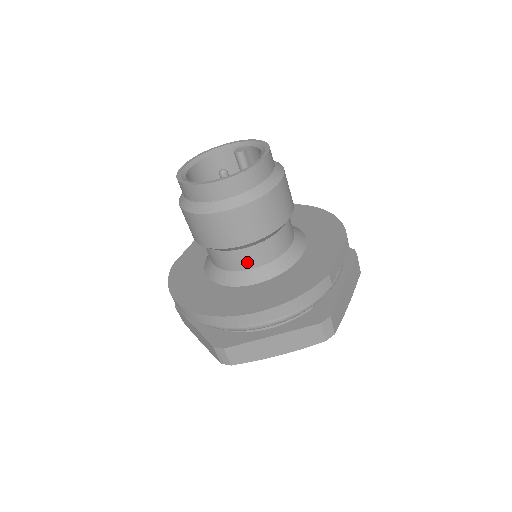
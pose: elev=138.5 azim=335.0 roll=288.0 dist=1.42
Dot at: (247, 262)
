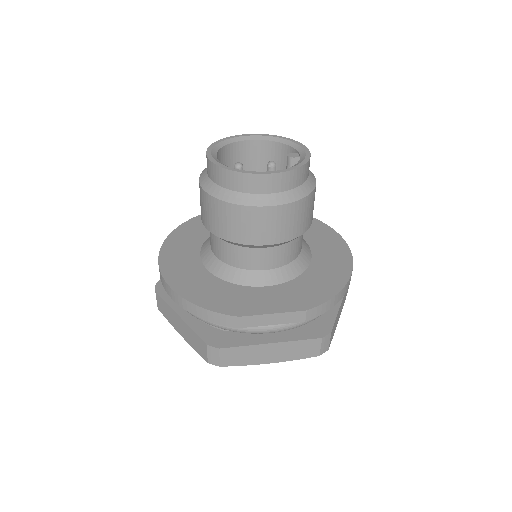
Dot at: (216, 249)
